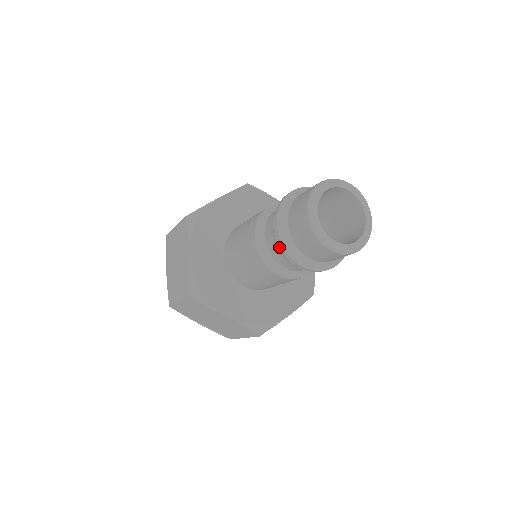
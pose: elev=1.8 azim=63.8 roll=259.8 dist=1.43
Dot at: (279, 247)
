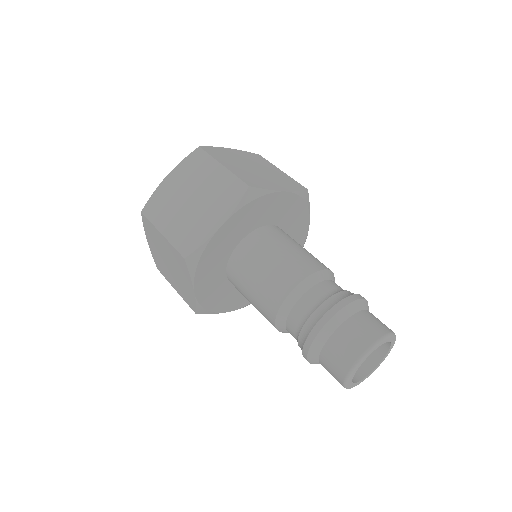
Dot at: (310, 333)
